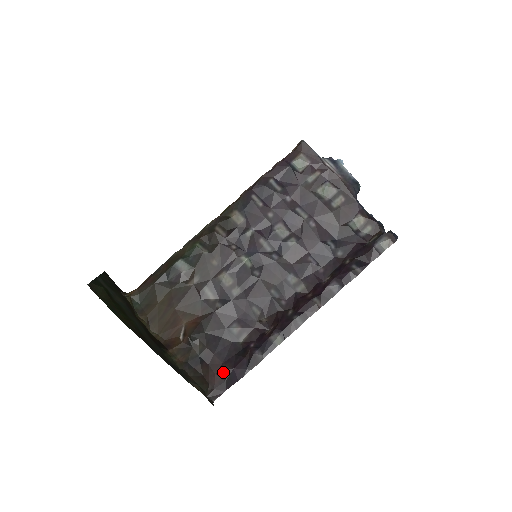
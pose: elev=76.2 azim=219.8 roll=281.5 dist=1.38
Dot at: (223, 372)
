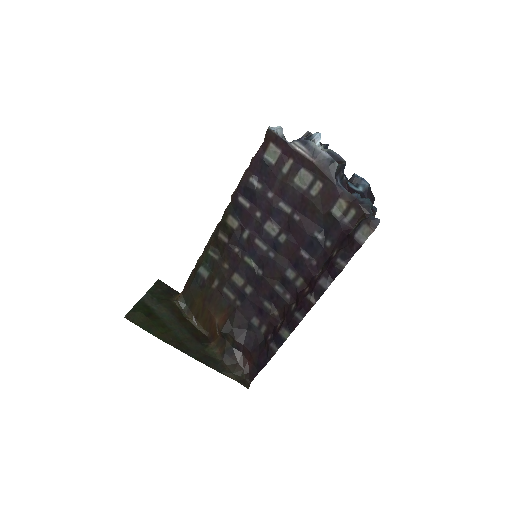
Dot at: (252, 360)
